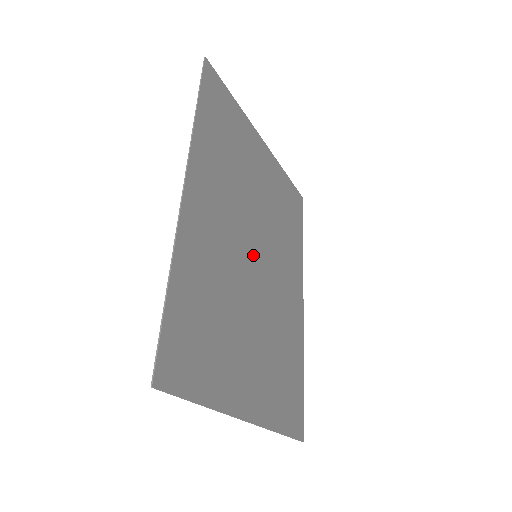
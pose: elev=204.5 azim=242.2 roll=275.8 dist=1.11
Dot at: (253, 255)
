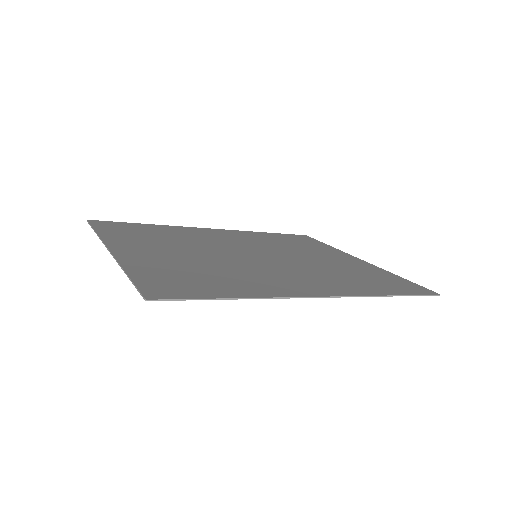
Dot at: (251, 254)
